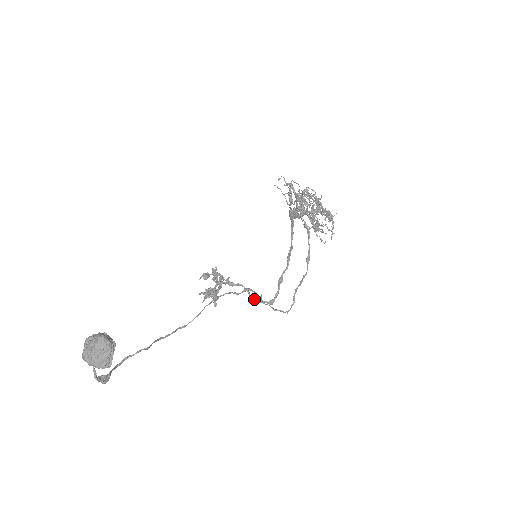
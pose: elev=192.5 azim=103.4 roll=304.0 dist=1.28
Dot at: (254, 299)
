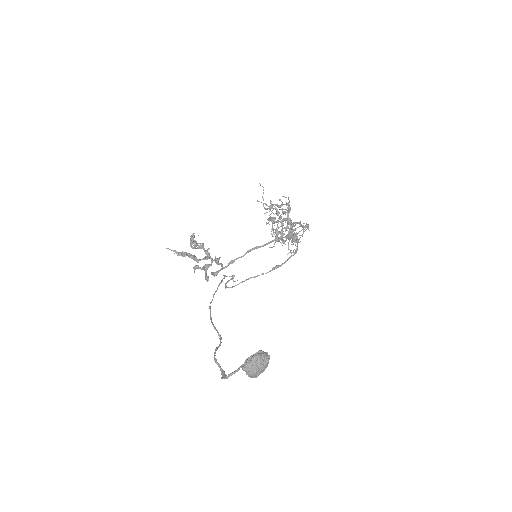
Dot at: occluded
